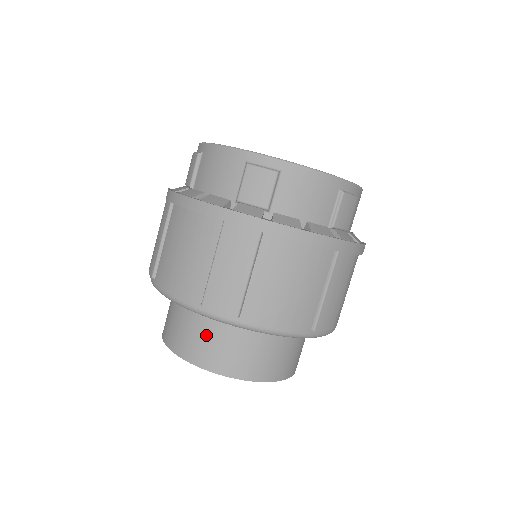
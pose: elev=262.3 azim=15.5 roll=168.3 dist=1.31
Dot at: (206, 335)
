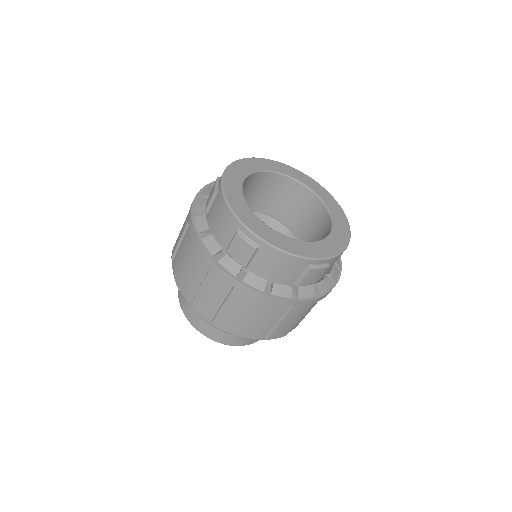
Dot at: occluded
